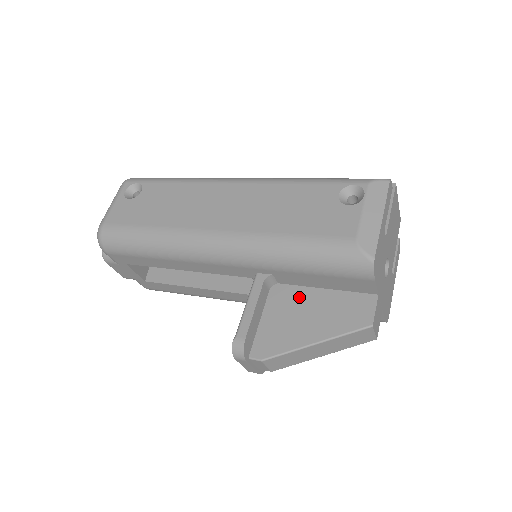
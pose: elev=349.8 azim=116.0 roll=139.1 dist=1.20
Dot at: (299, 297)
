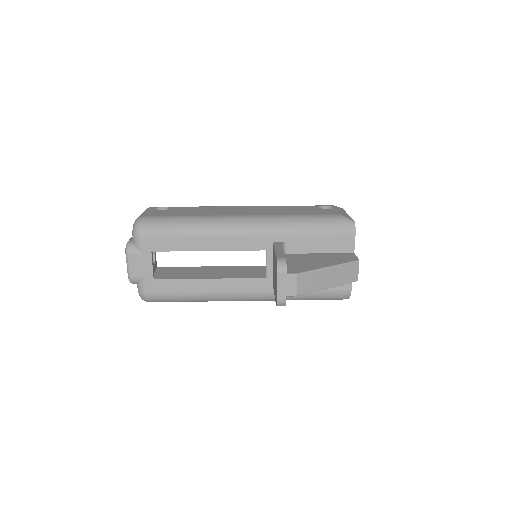
Dot at: (305, 256)
